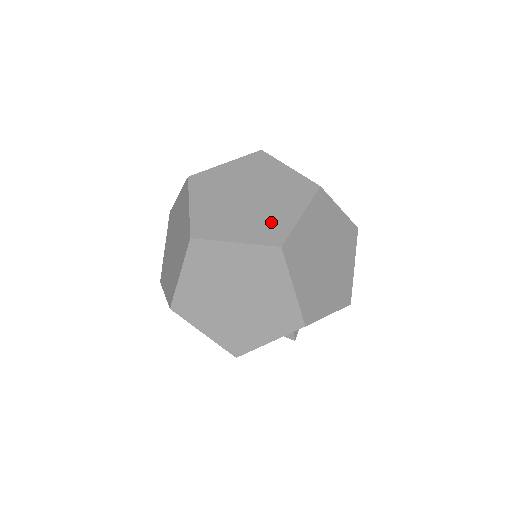
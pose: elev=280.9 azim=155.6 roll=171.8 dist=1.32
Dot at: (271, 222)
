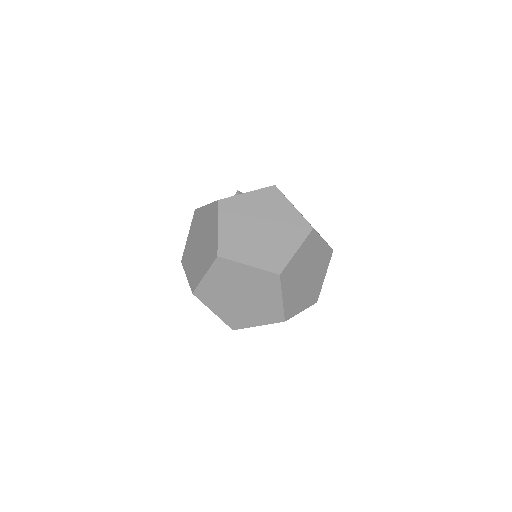
Dot at: (275, 253)
